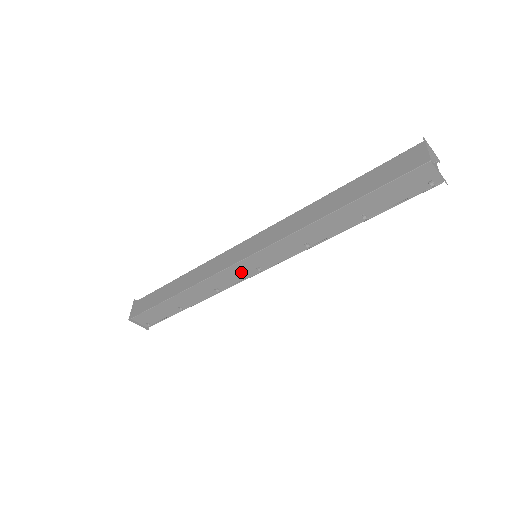
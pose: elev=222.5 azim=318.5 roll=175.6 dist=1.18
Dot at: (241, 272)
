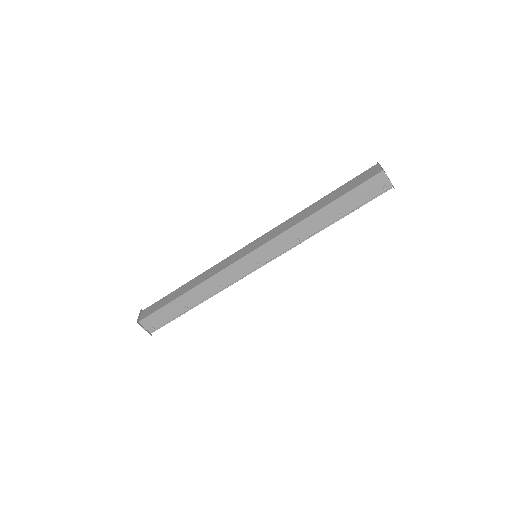
Dot at: (244, 268)
